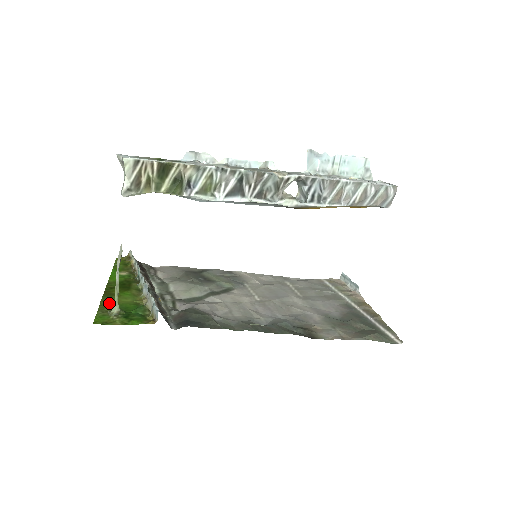
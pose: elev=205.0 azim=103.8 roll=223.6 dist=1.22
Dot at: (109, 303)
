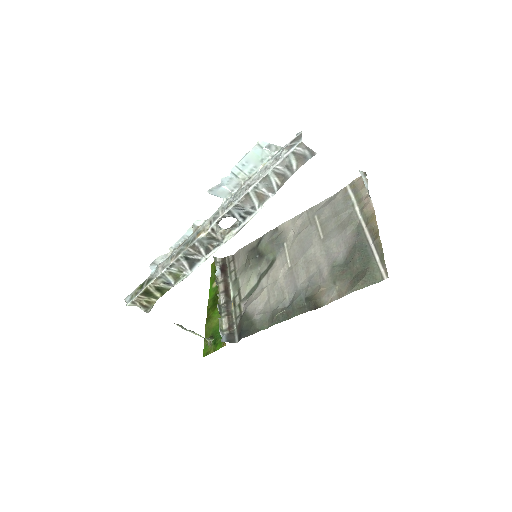
Dot at: (208, 330)
